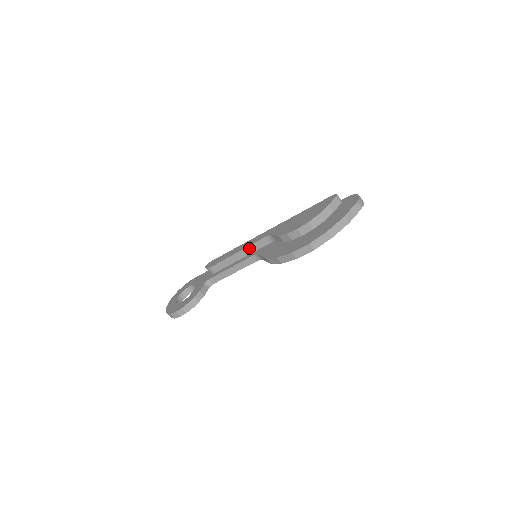
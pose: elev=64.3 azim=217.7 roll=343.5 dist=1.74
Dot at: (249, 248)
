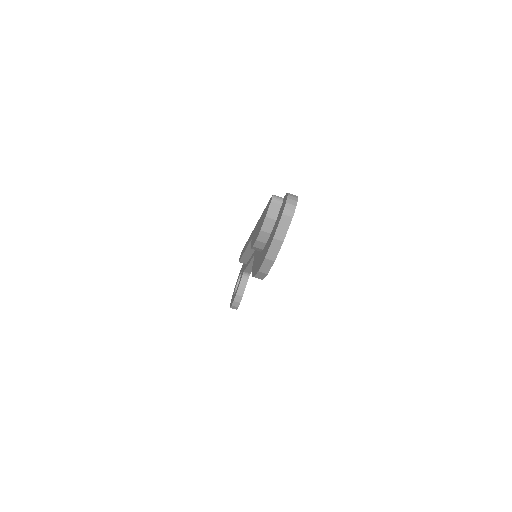
Dot at: (249, 248)
